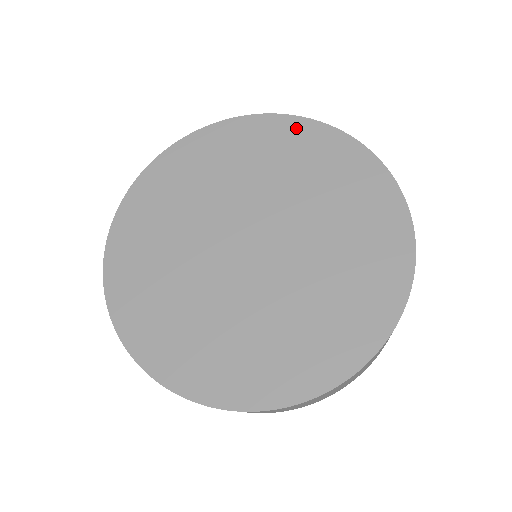
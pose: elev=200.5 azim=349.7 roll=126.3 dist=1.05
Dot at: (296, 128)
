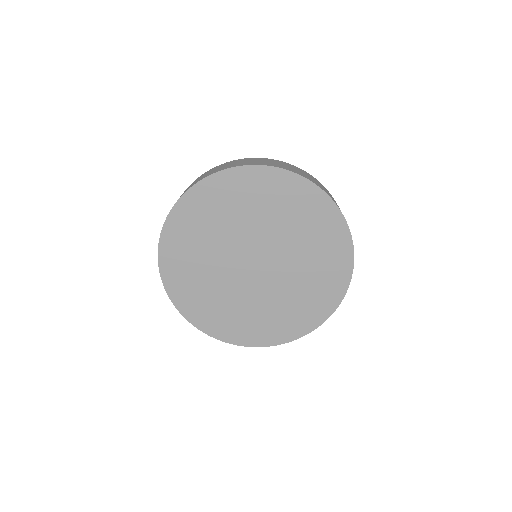
Dot at: (219, 183)
